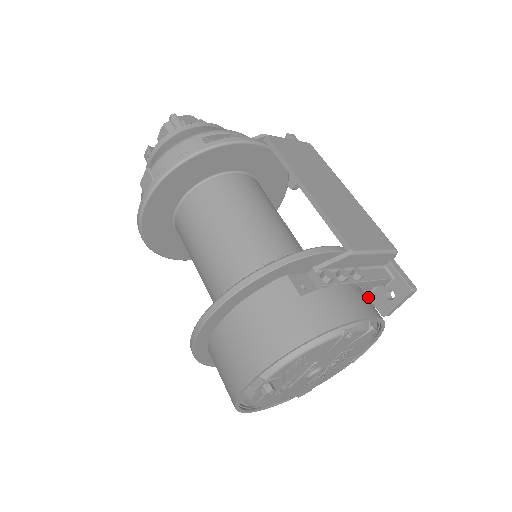
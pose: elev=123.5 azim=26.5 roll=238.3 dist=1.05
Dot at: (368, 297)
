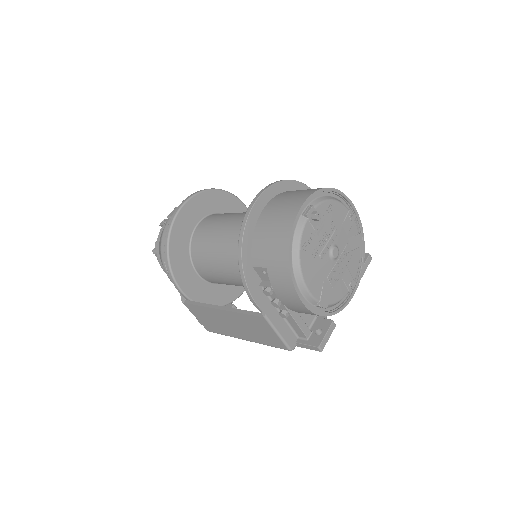
Dot at: occluded
